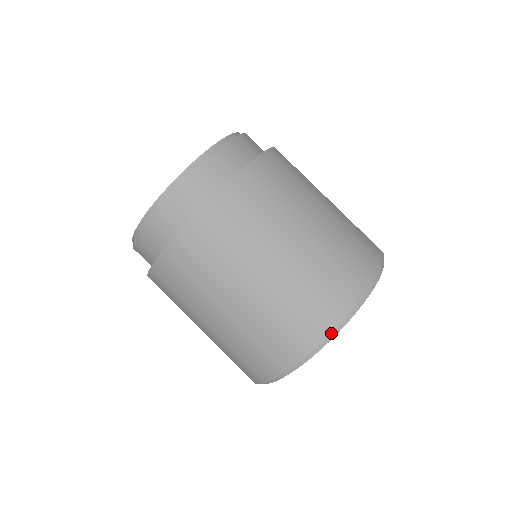
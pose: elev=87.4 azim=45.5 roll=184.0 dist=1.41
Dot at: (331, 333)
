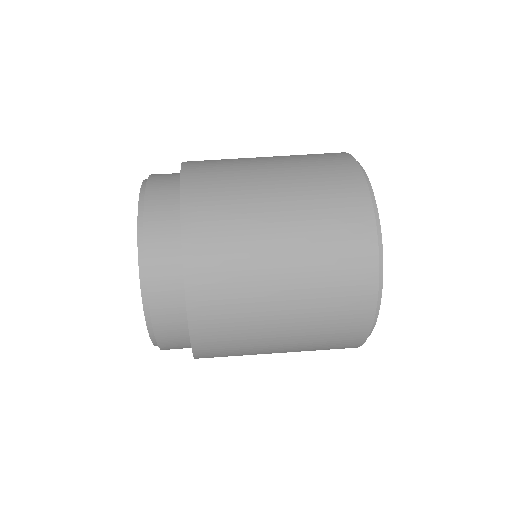
Dot at: occluded
